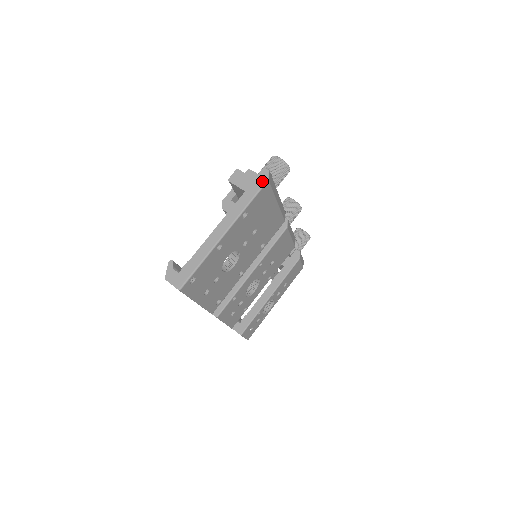
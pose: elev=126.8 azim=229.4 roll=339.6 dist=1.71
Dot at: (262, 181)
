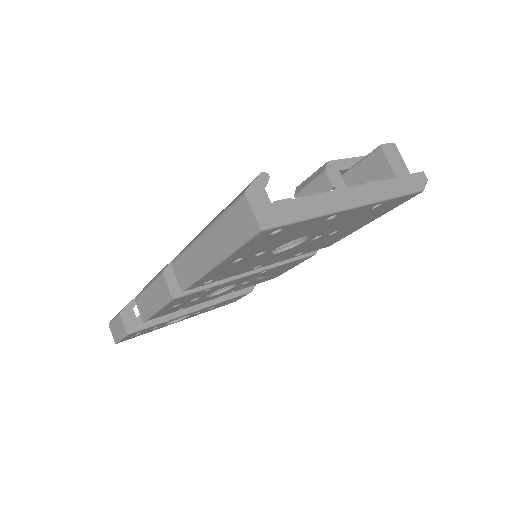
Dot at: (418, 185)
